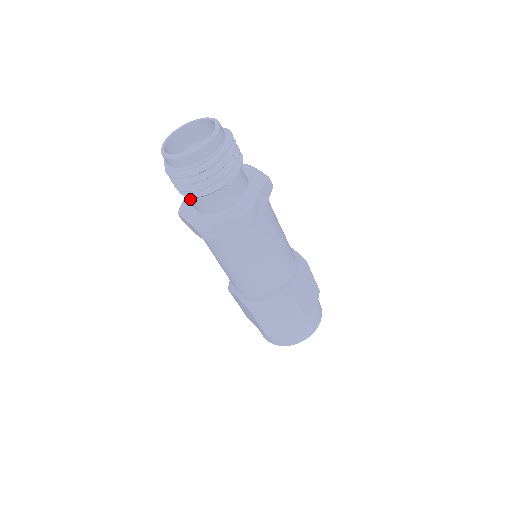
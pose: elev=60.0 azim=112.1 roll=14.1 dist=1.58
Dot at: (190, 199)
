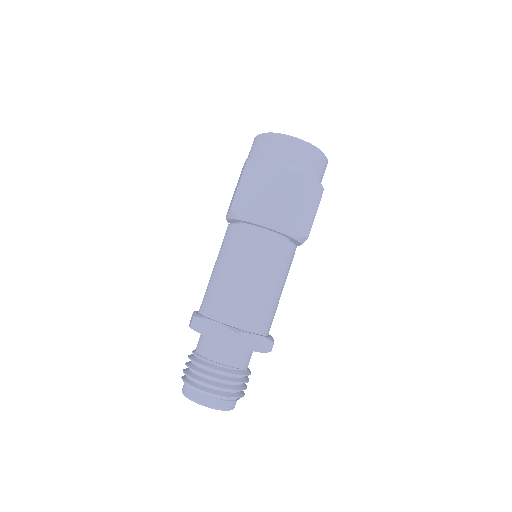
Dot at: occluded
